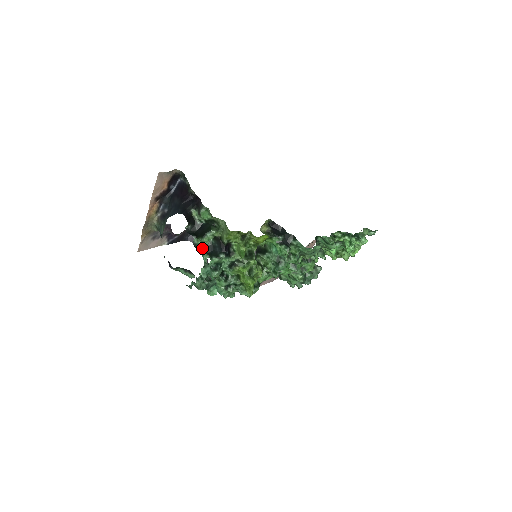
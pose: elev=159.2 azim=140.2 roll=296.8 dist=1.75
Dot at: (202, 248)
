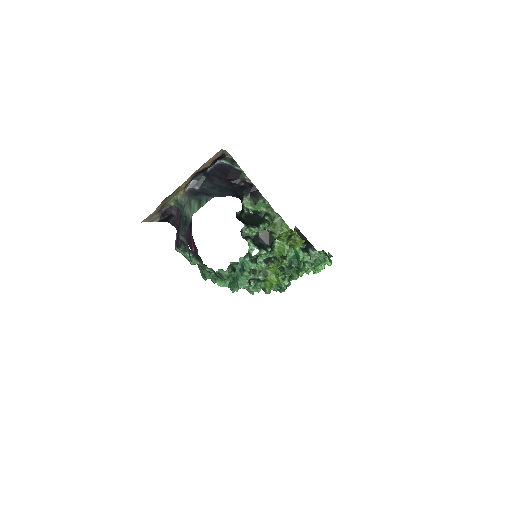
Dot at: (249, 237)
